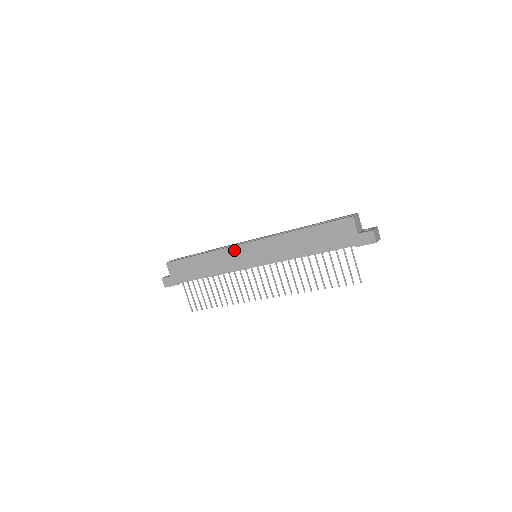
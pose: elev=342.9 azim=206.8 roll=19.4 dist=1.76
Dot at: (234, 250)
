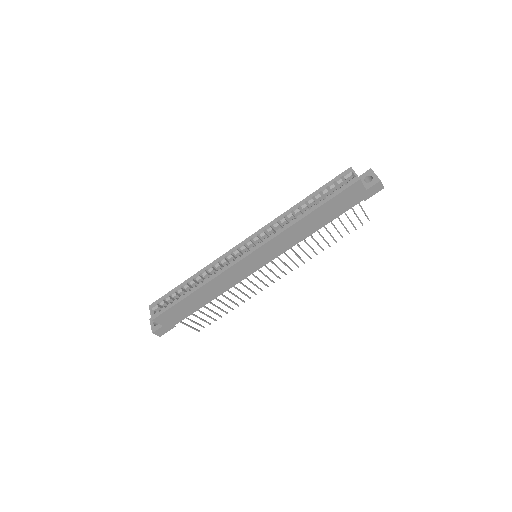
Dot at: (235, 268)
